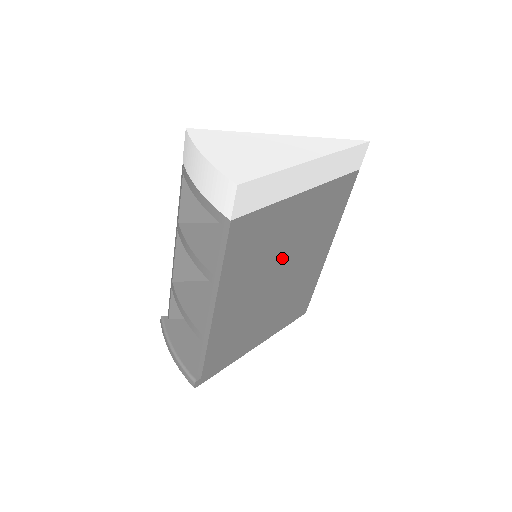
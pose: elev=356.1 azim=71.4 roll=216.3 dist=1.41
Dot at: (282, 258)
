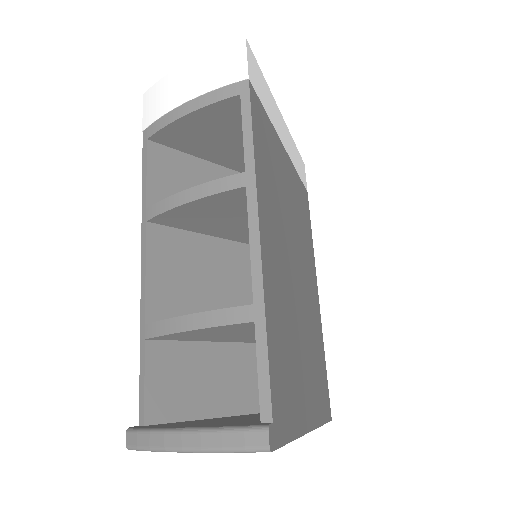
Dot at: (291, 236)
